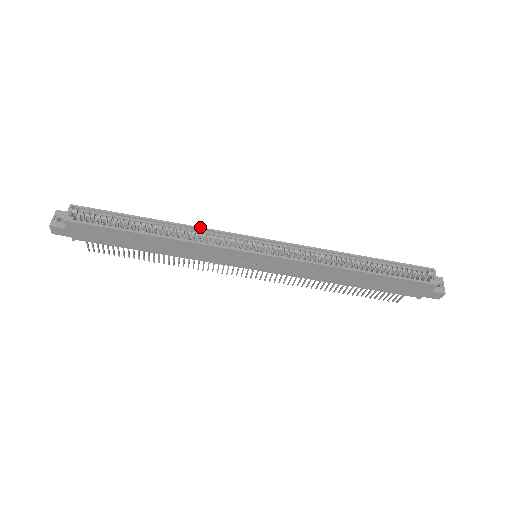
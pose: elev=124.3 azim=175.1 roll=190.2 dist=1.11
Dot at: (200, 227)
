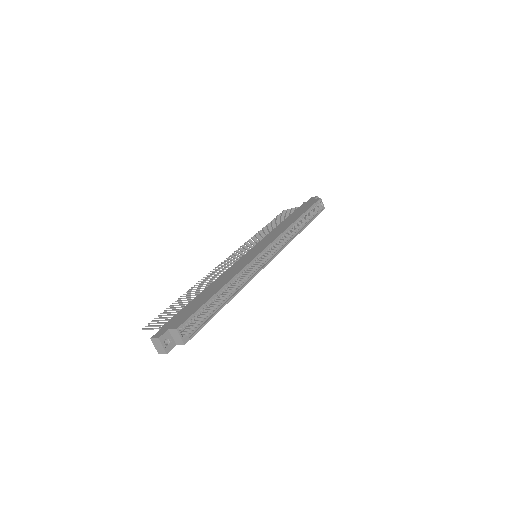
Dot at: (241, 270)
